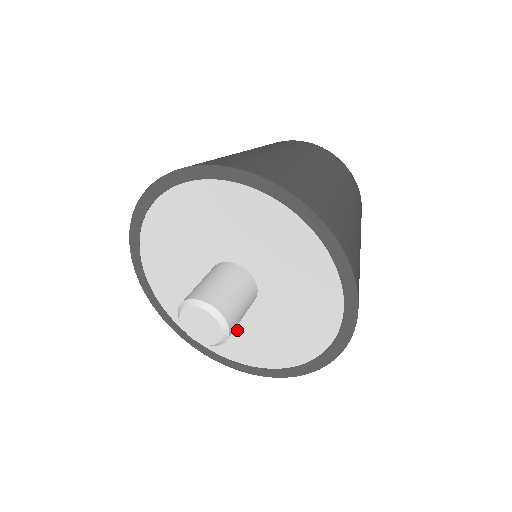
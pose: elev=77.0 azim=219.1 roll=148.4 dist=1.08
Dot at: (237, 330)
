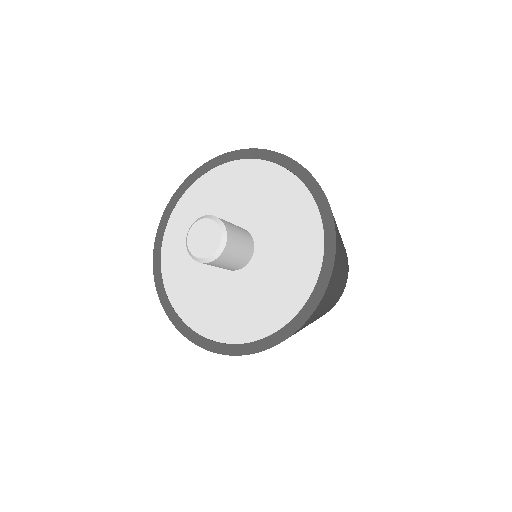
Dot at: (207, 290)
